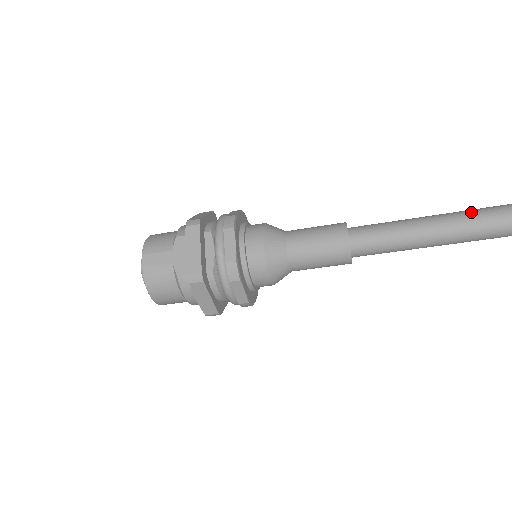
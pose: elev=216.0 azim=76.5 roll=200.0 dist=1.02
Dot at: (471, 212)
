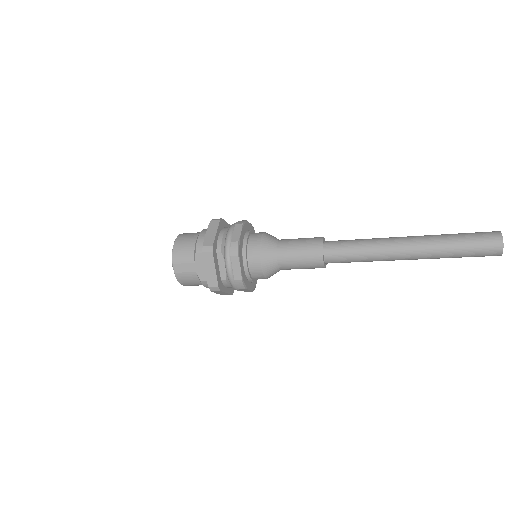
Dot at: (415, 243)
